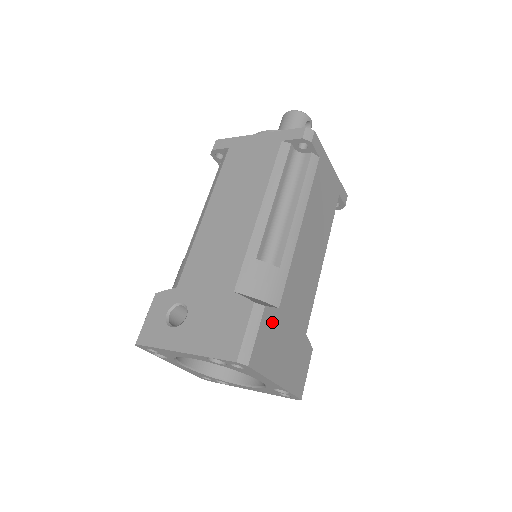
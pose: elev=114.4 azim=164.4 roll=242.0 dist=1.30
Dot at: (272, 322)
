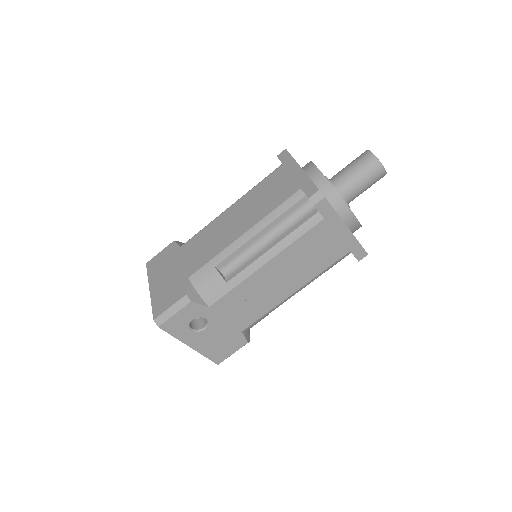
Dot at: occluded
